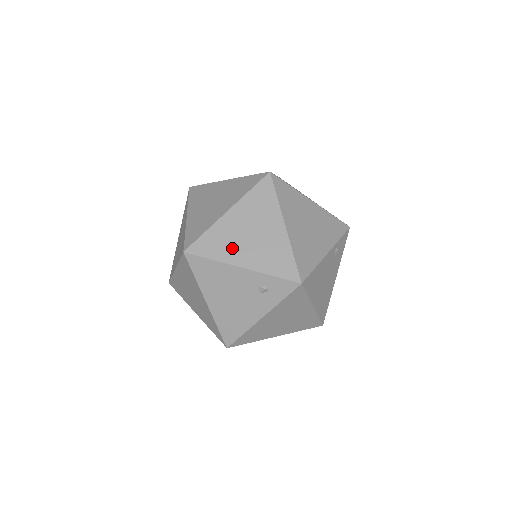
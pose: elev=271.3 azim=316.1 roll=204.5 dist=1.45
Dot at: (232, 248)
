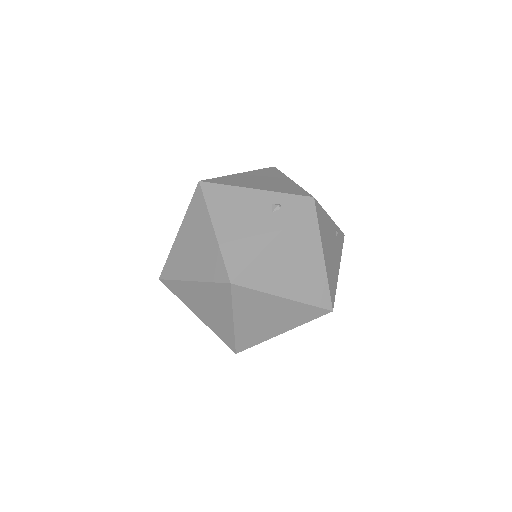
Dot at: (245, 183)
